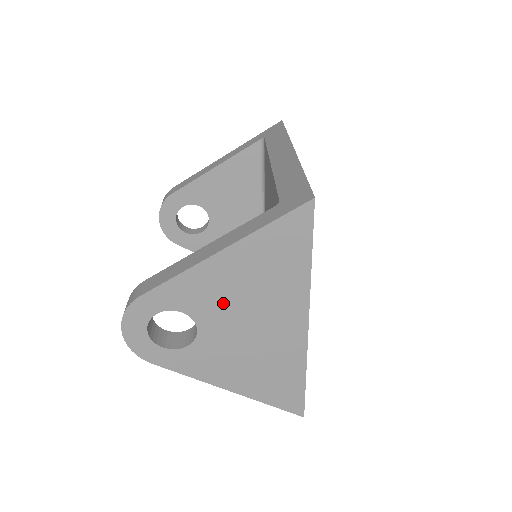
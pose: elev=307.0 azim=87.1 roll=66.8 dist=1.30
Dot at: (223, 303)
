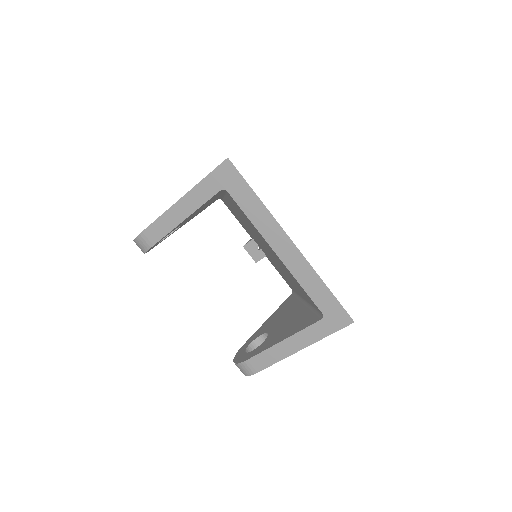
Dot at: occluded
